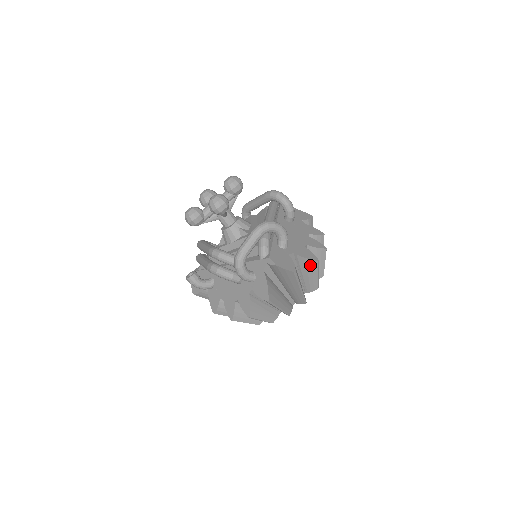
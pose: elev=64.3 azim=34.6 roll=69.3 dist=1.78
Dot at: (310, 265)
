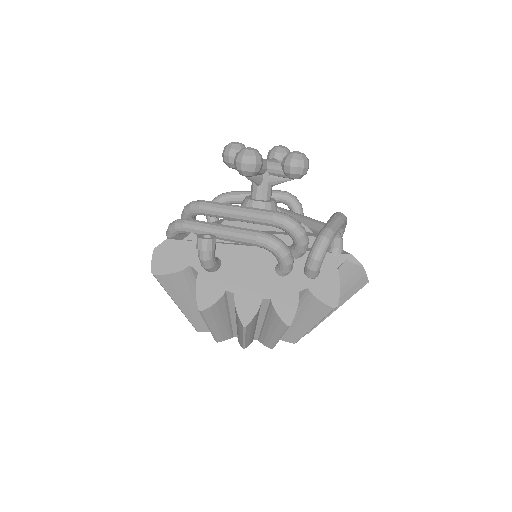
Dot at: occluded
